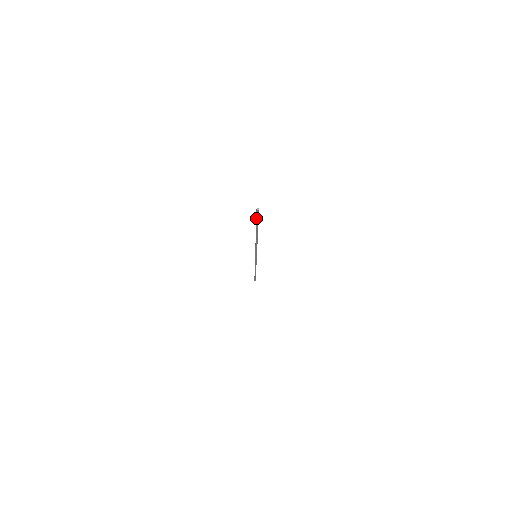
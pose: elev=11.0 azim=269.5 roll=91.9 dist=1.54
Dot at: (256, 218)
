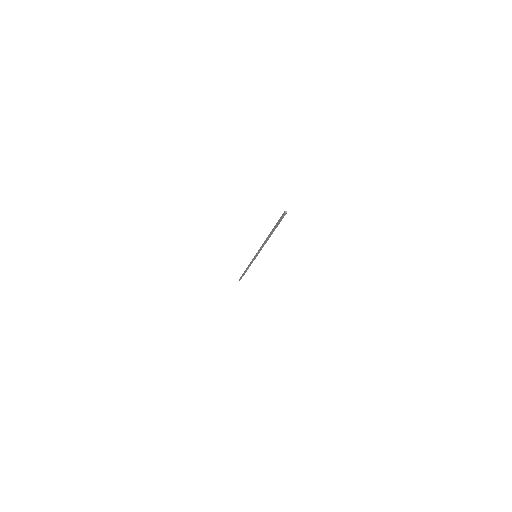
Dot at: (279, 220)
